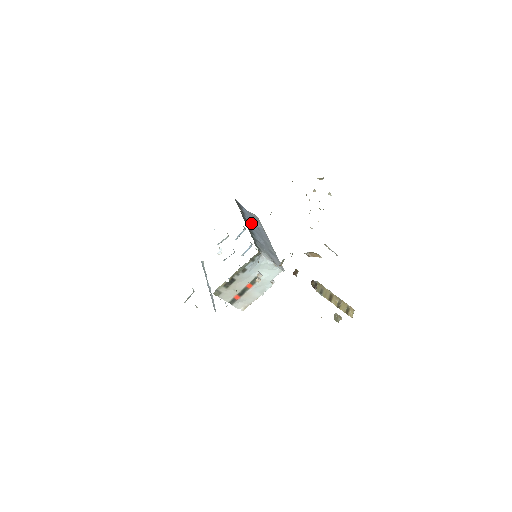
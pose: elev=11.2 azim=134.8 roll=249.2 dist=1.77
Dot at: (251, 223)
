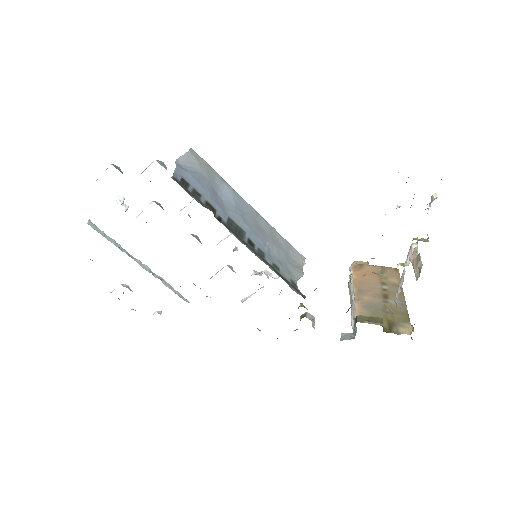
Dot at: (230, 215)
